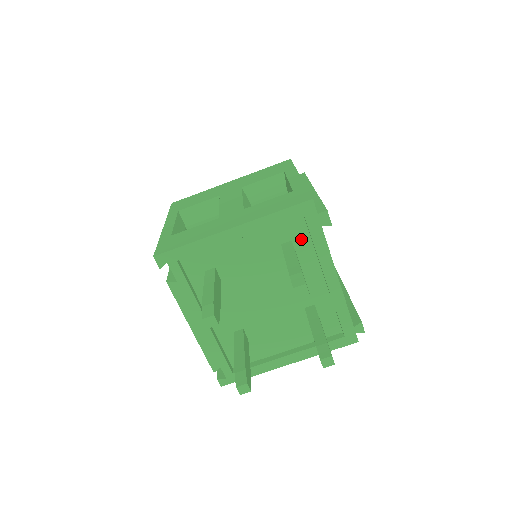
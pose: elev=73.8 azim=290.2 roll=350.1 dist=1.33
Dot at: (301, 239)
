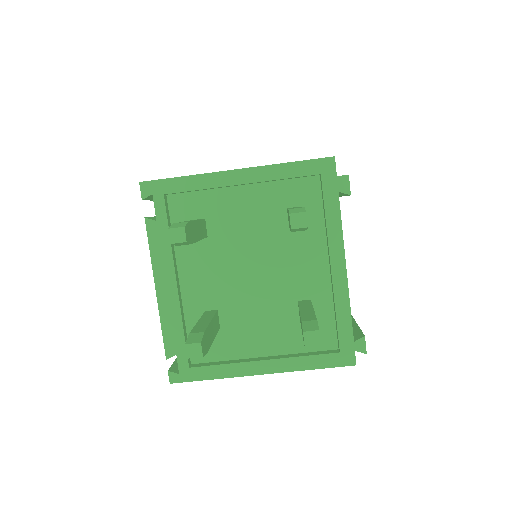
Dot at: (311, 208)
